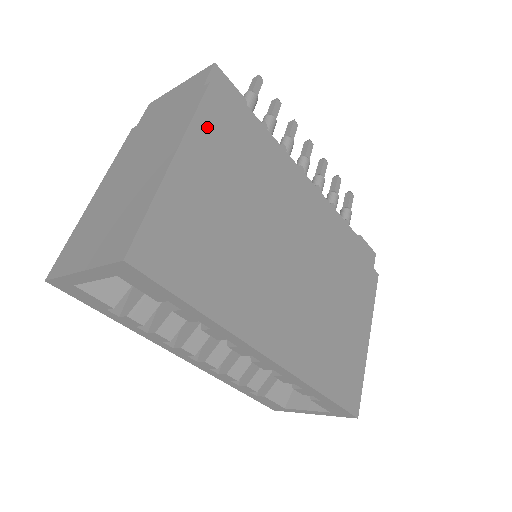
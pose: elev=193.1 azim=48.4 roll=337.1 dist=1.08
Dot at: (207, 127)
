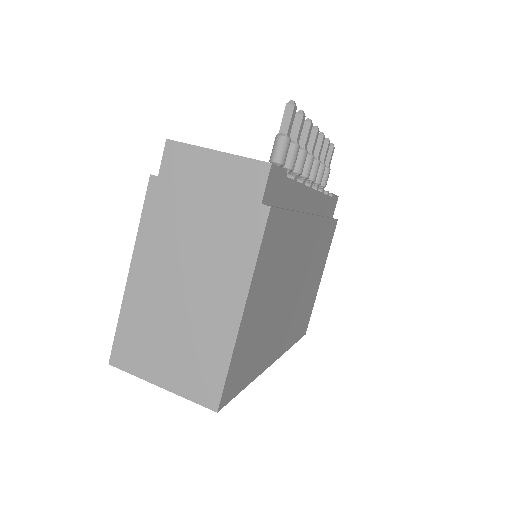
Dot at: (264, 253)
